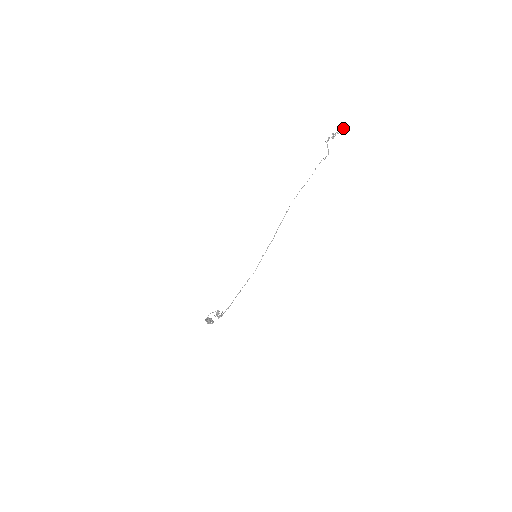
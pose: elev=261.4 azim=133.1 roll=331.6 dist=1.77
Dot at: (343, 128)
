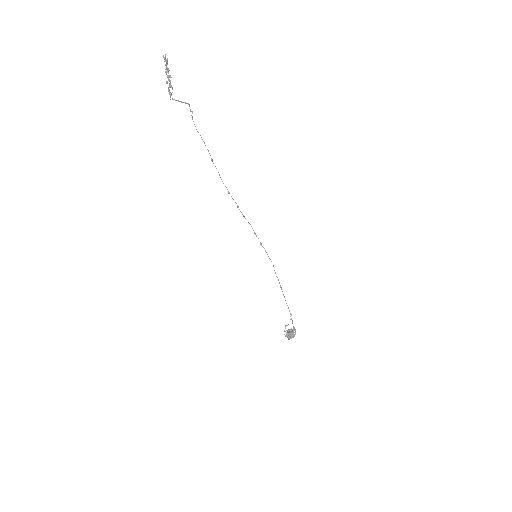
Dot at: (166, 63)
